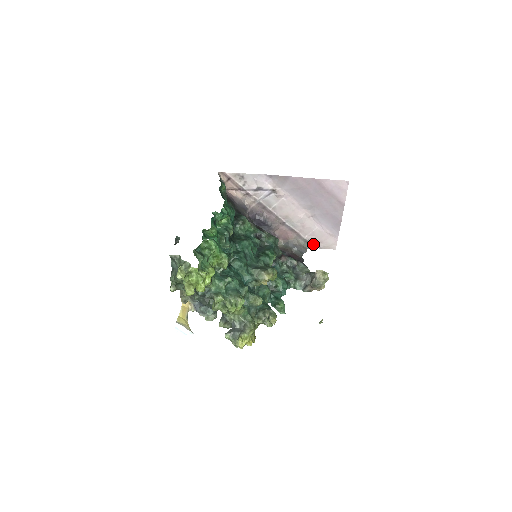
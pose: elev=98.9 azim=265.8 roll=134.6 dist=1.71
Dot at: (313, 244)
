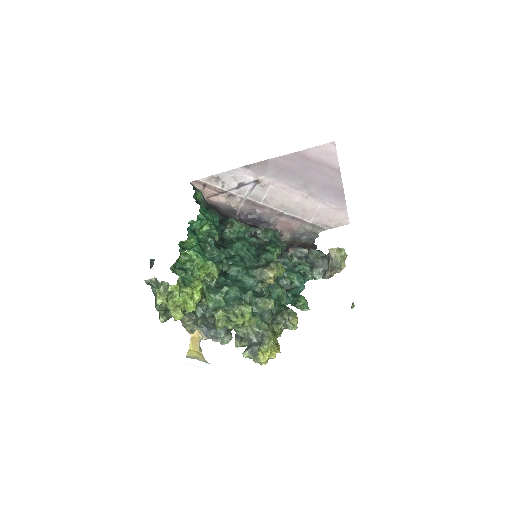
Dot at: (322, 226)
